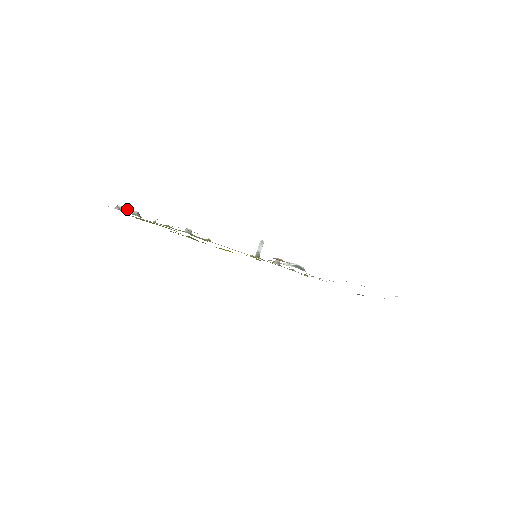
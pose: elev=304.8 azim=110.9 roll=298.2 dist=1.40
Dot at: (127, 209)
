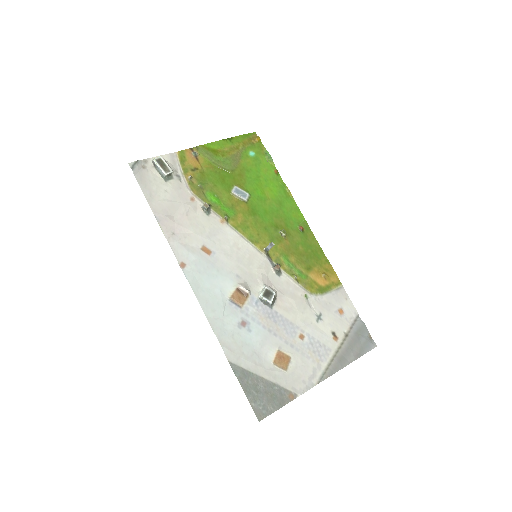
Dot at: (159, 168)
